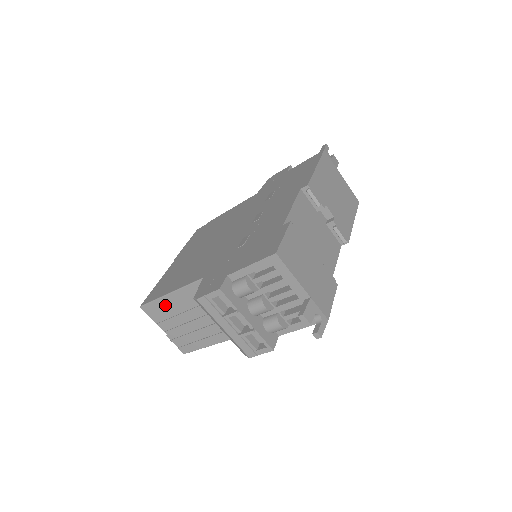
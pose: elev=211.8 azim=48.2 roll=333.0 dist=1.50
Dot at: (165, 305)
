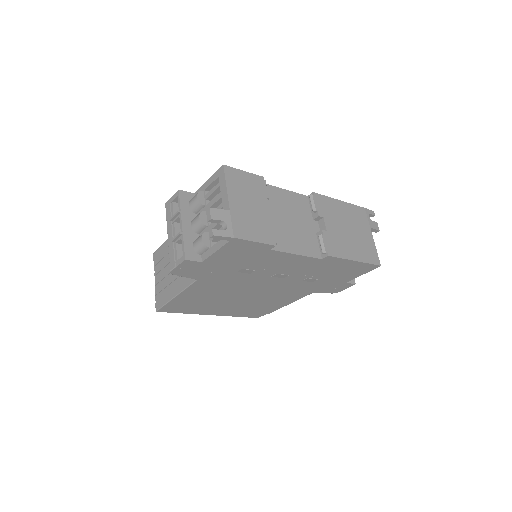
Dot at: (165, 250)
